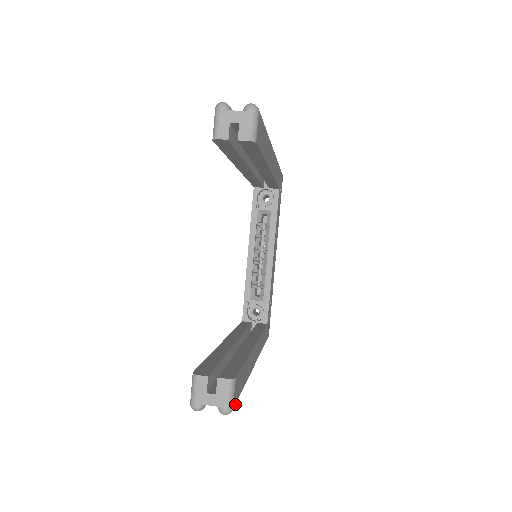
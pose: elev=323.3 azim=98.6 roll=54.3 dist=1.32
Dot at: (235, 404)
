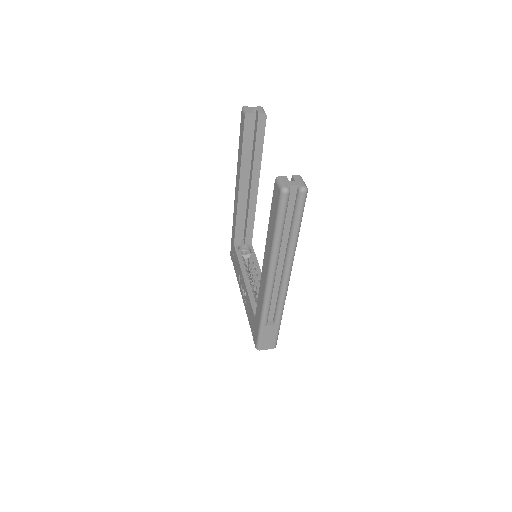
Dot at: occluded
